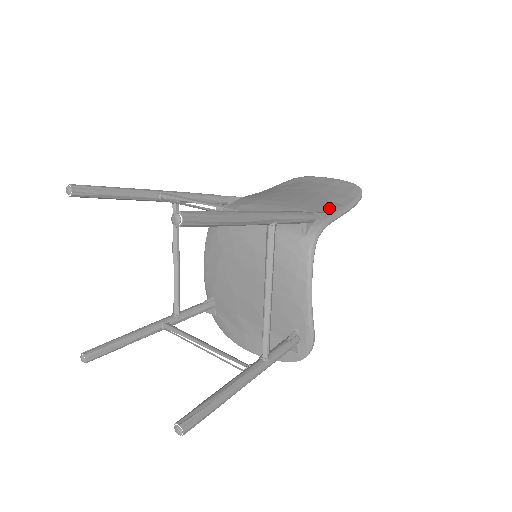
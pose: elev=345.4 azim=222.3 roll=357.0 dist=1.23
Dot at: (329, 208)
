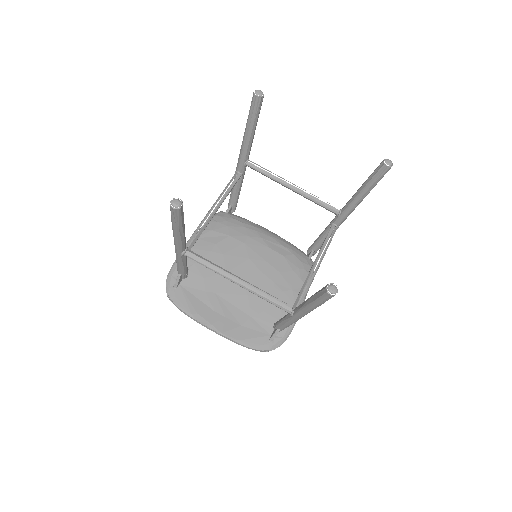
Dot at: occluded
